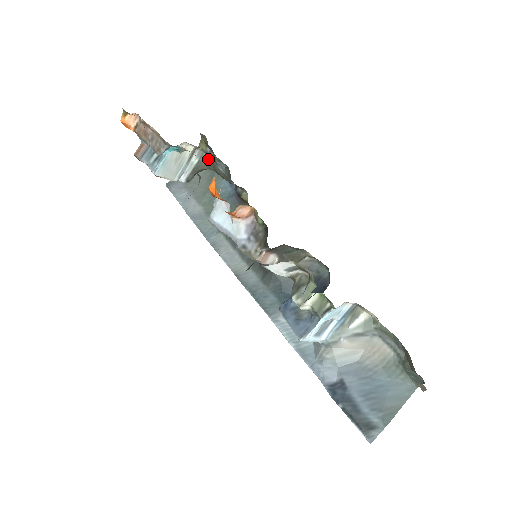
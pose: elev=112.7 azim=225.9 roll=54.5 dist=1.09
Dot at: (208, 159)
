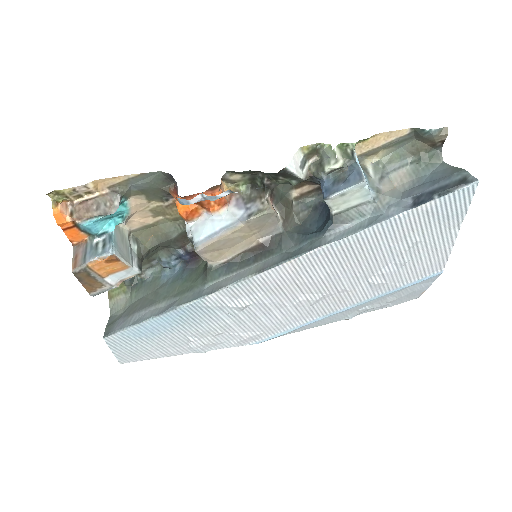
Dot at: (145, 237)
